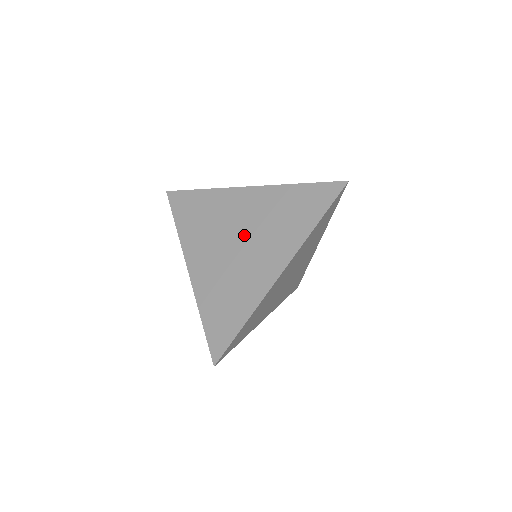
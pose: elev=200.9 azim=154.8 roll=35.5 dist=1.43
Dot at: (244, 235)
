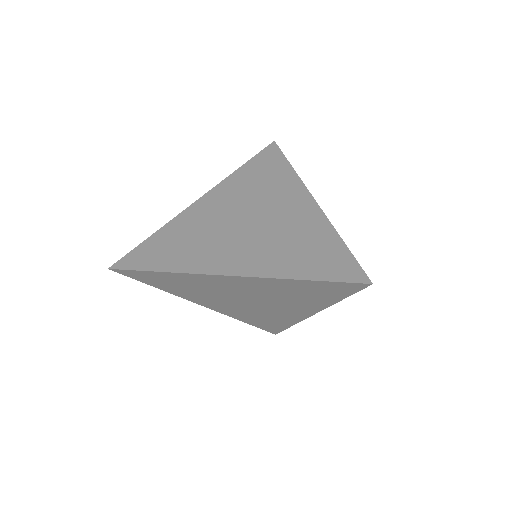
Dot at: (246, 214)
